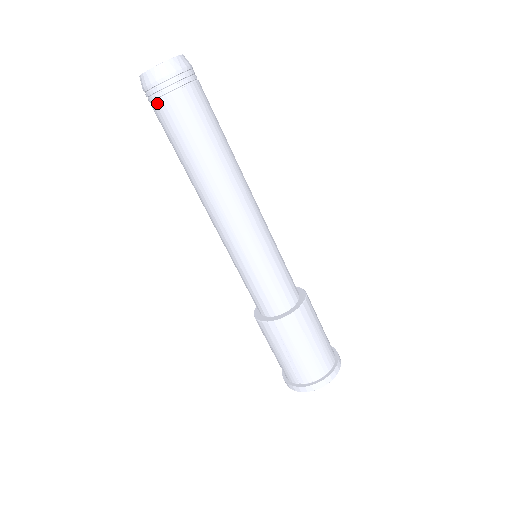
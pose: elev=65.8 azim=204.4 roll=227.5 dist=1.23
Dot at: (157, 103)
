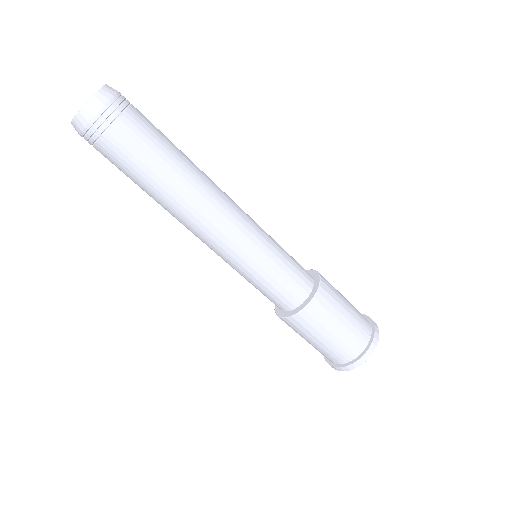
Dot at: (107, 135)
